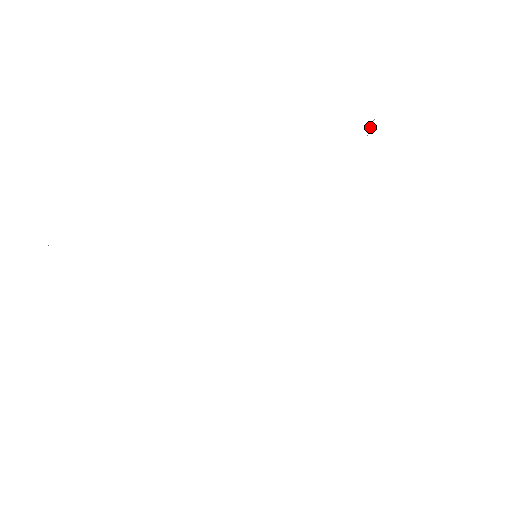
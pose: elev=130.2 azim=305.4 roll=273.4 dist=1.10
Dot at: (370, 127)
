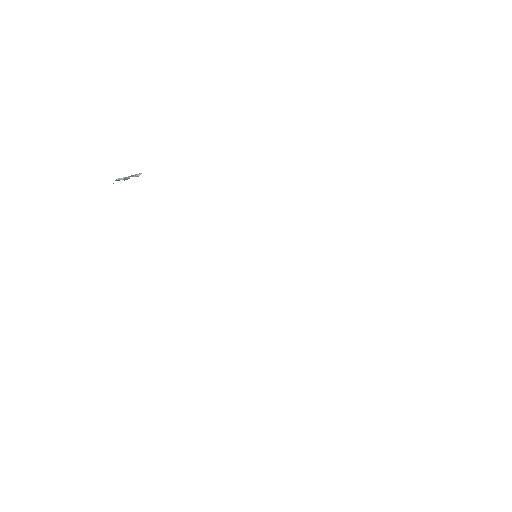
Dot at: occluded
